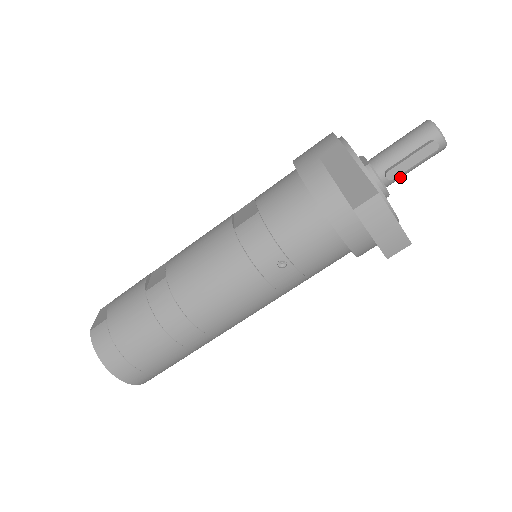
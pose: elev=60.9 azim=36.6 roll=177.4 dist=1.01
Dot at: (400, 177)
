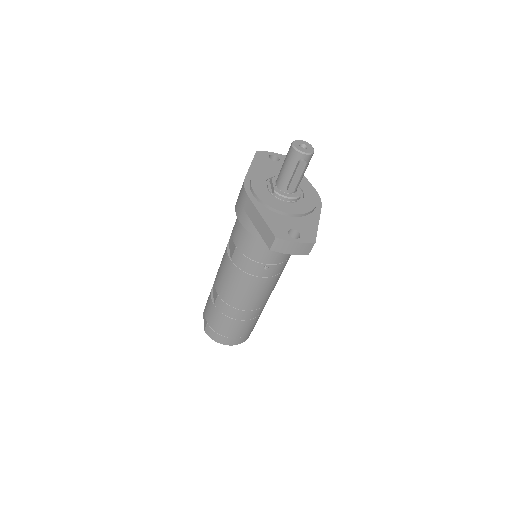
Dot at: (299, 183)
